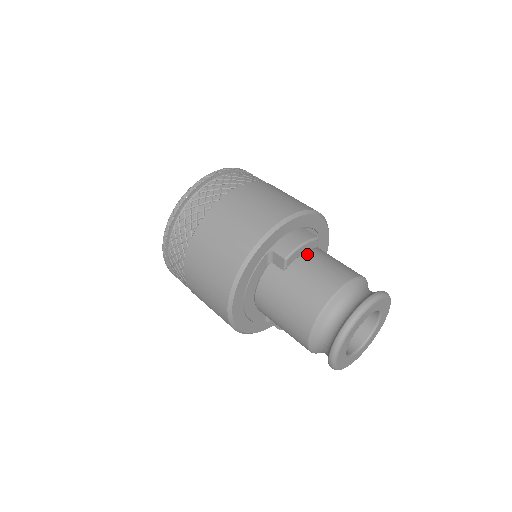
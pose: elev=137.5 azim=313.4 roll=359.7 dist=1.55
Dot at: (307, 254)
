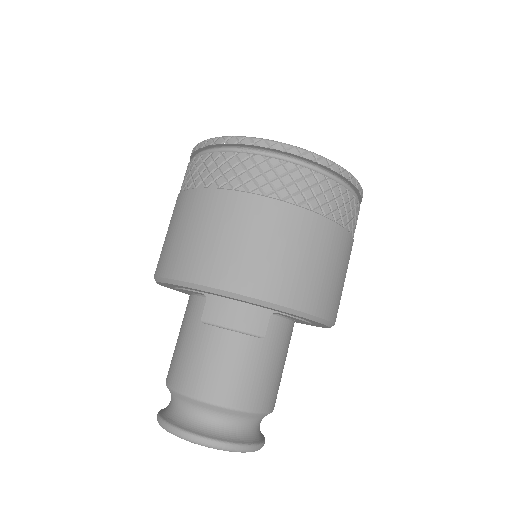
Dot at: (238, 335)
